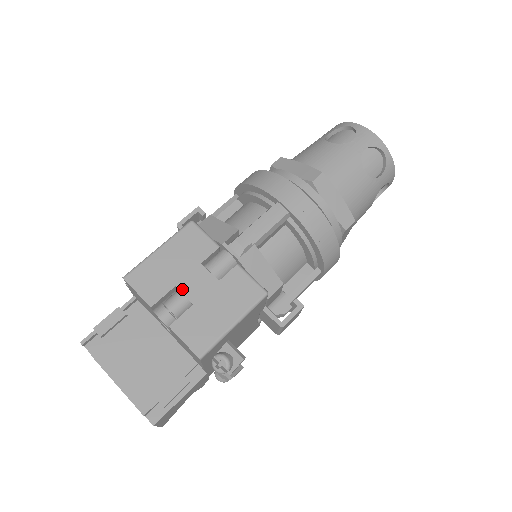
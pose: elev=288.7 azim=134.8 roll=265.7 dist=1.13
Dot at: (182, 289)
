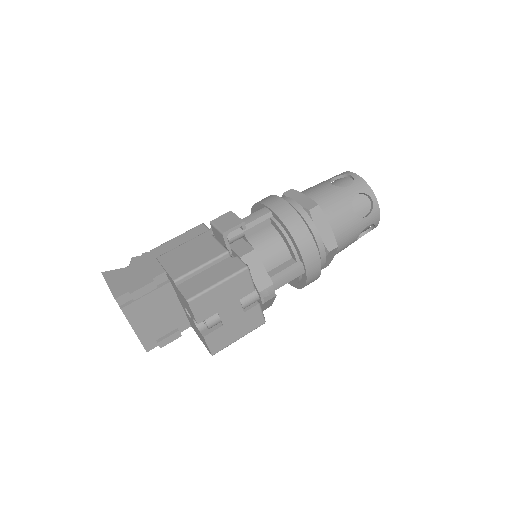
Dot at: (221, 315)
